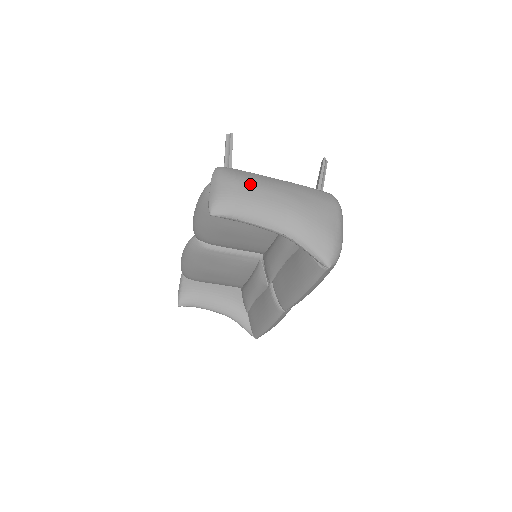
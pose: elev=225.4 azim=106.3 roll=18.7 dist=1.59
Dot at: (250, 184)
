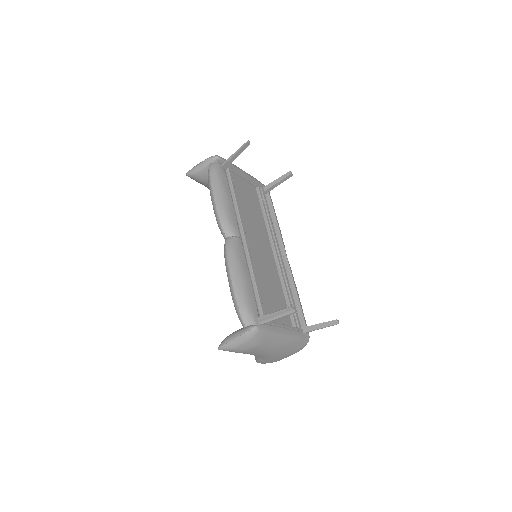
Dot at: (260, 348)
